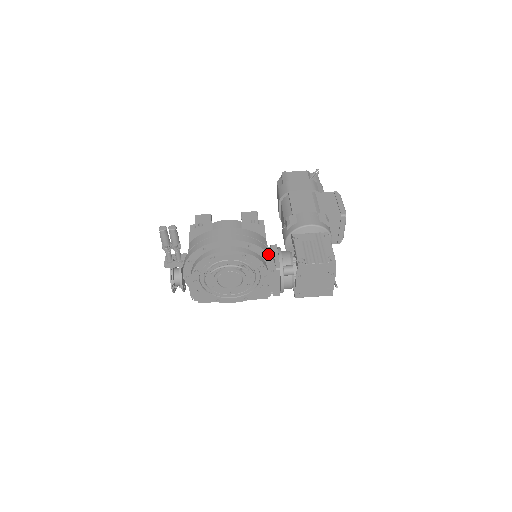
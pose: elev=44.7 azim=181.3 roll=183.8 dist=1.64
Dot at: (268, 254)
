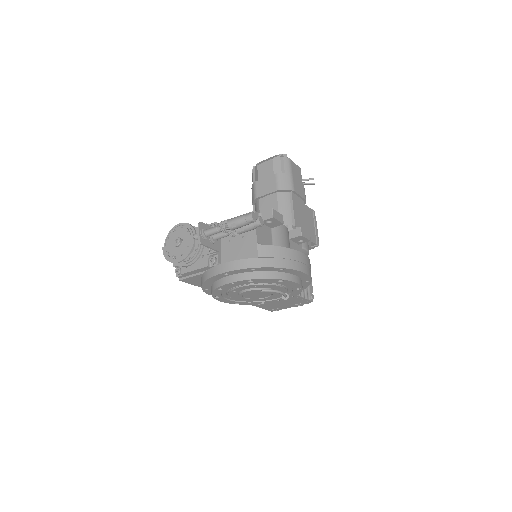
Dot at: occluded
